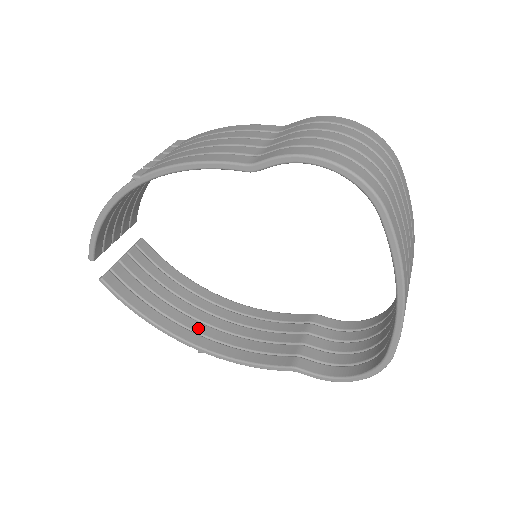
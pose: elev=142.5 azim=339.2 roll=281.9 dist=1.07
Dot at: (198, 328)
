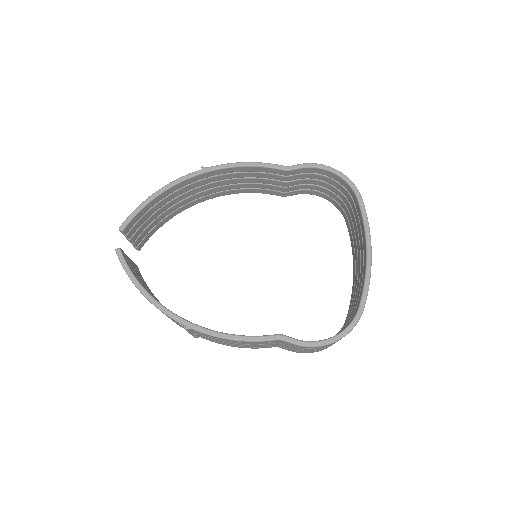
Dot at: occluded
